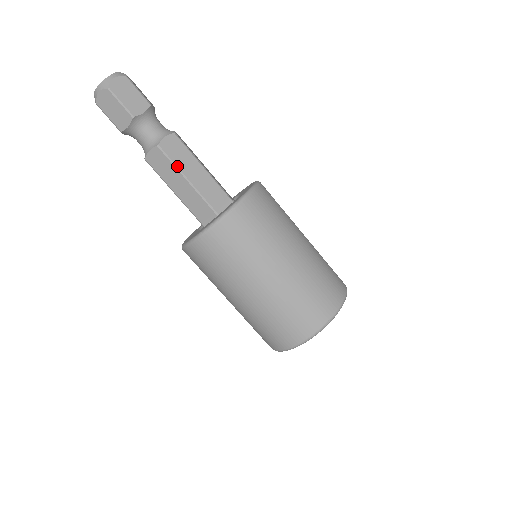
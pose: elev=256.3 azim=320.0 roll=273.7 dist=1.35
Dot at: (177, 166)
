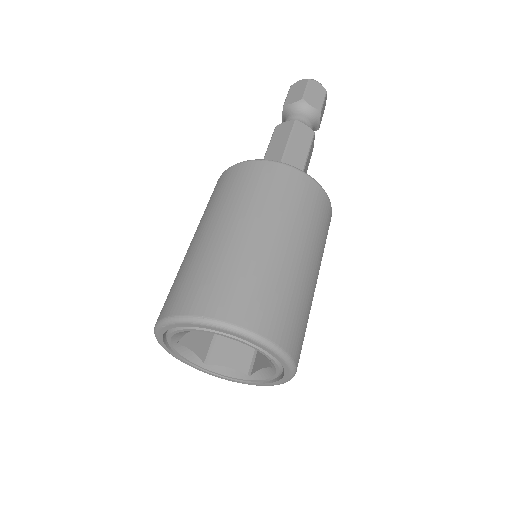
Dot at: occluded
